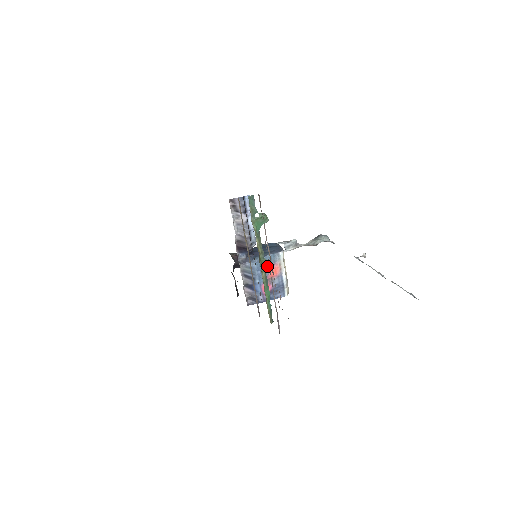
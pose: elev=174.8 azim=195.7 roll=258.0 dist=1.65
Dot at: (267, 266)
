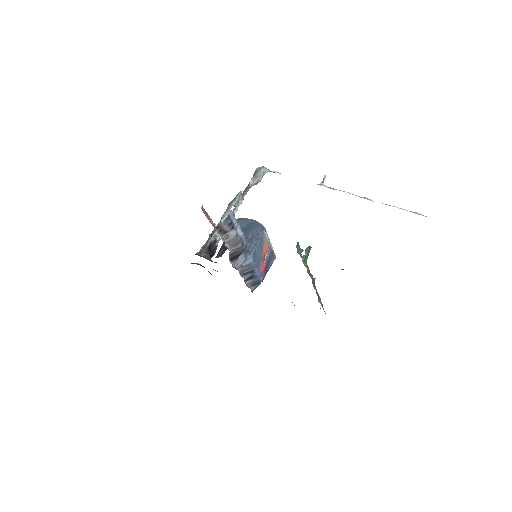
Dot at: (259, 251)
